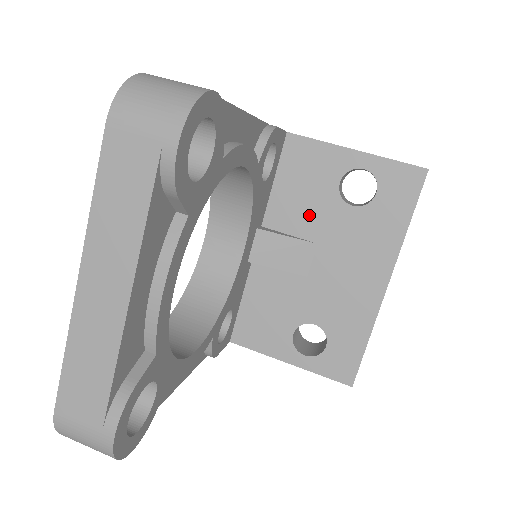
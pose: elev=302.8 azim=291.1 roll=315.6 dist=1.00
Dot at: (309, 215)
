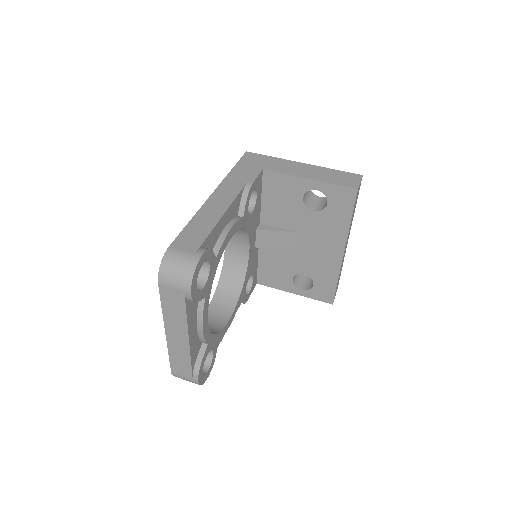
Dot at: (288, 217)
